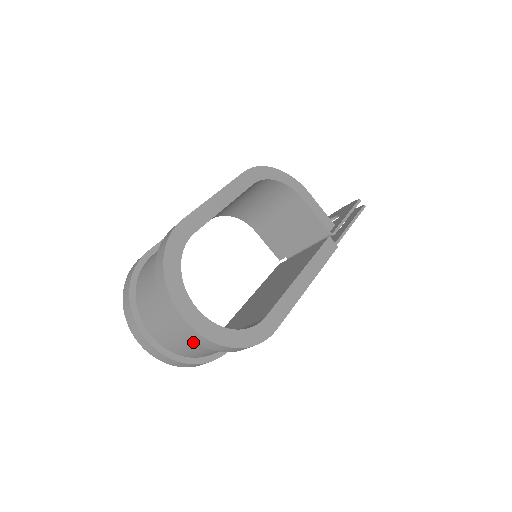
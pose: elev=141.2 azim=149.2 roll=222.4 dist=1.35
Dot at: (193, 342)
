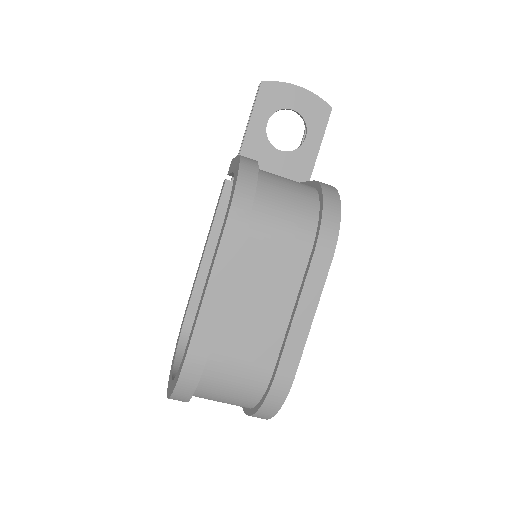
Dot at: occluded
